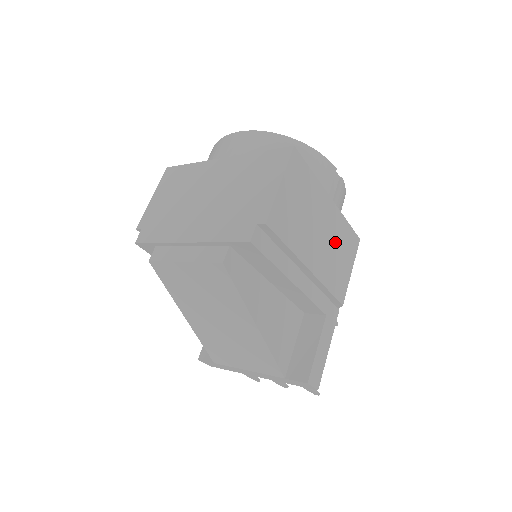
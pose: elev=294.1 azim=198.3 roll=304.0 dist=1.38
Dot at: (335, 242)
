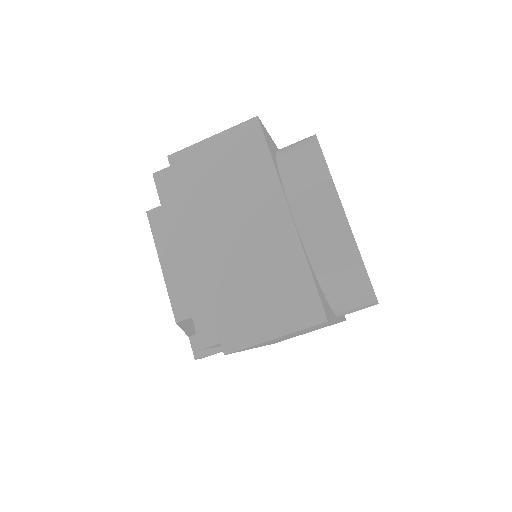
Dot at: occluded
